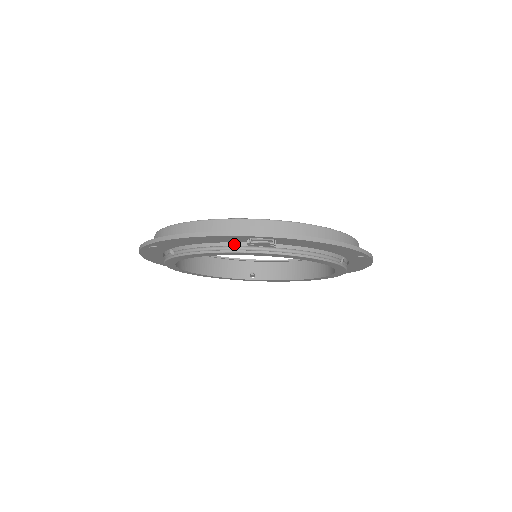
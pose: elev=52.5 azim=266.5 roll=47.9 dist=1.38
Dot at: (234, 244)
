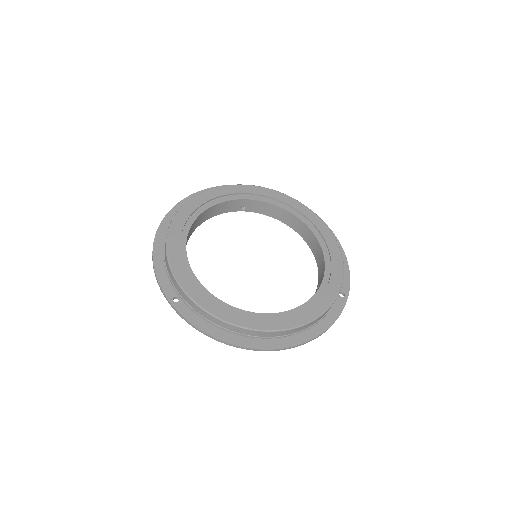
Dot at: occluded
